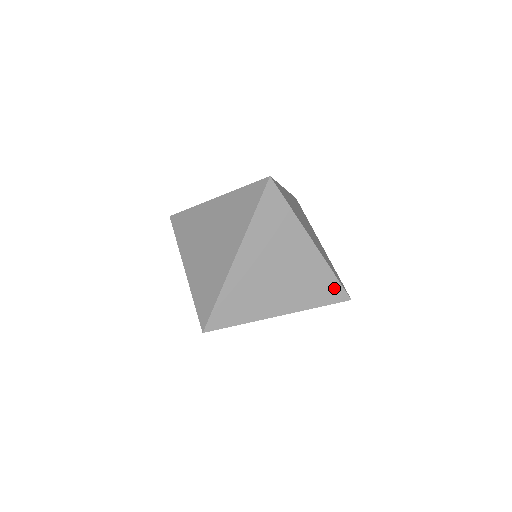
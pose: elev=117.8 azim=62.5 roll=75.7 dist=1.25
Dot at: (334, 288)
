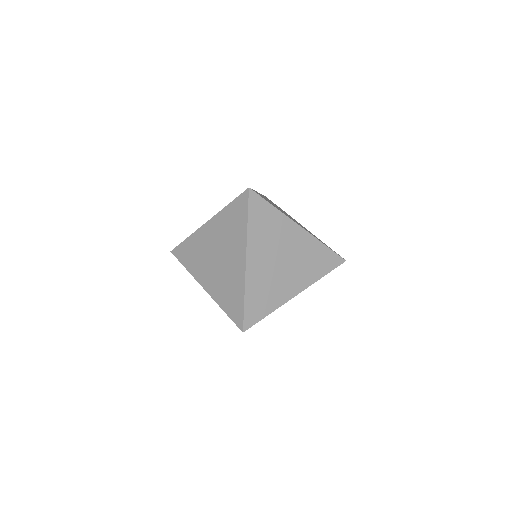
Dot at: (330, 248)
